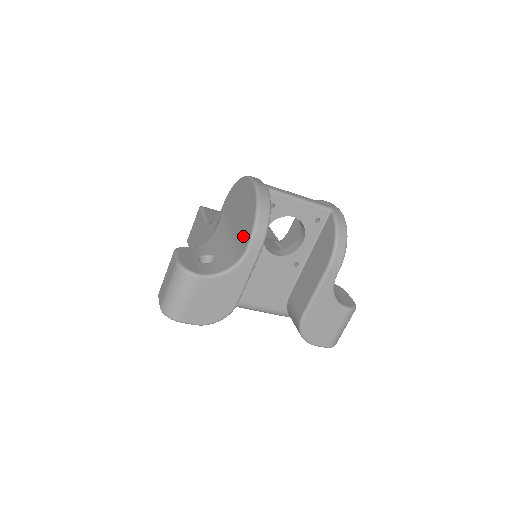
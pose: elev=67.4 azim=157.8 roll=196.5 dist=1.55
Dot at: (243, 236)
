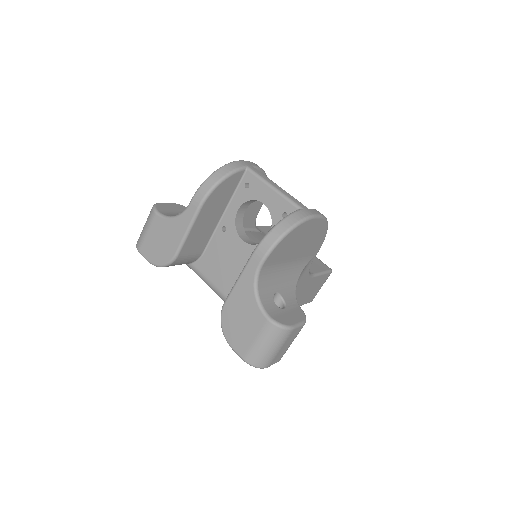
Dot at: occluded
